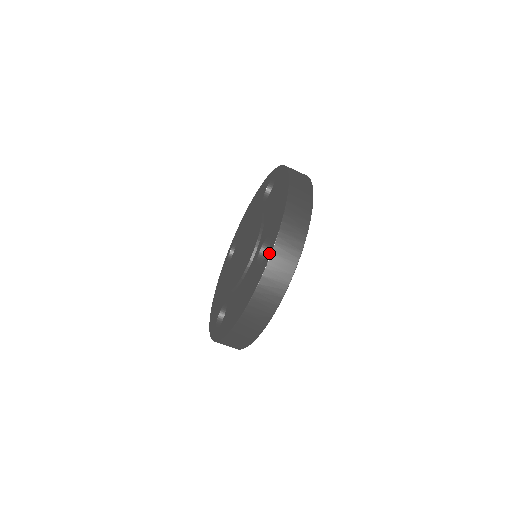
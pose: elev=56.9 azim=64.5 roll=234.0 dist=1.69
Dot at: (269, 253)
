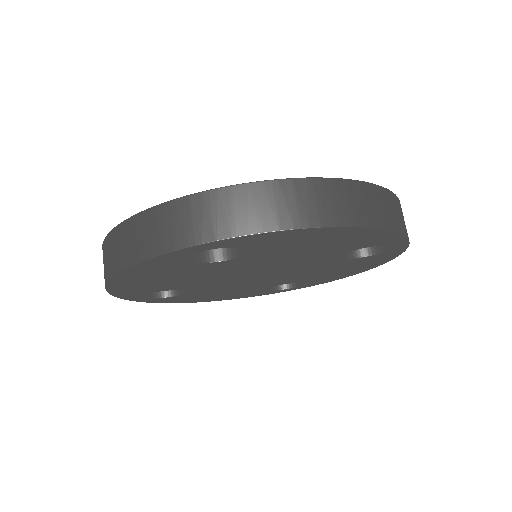
Dot at: occluded
